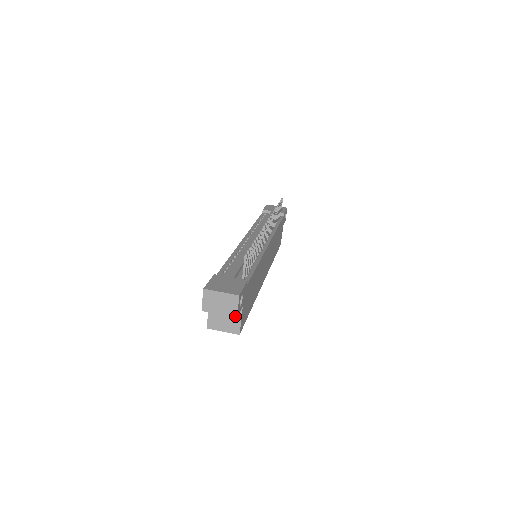
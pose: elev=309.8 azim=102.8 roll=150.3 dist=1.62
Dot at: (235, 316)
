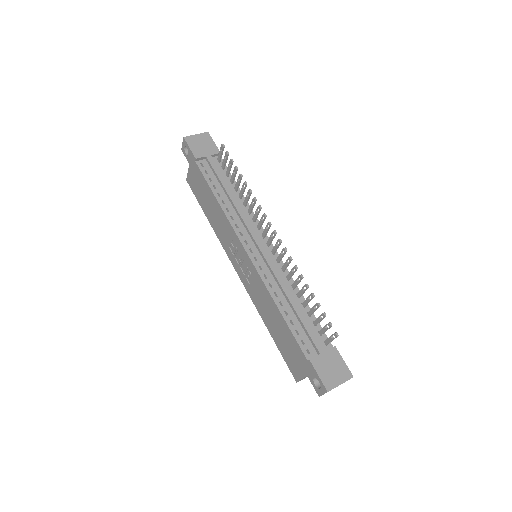
Dot at: occluded
